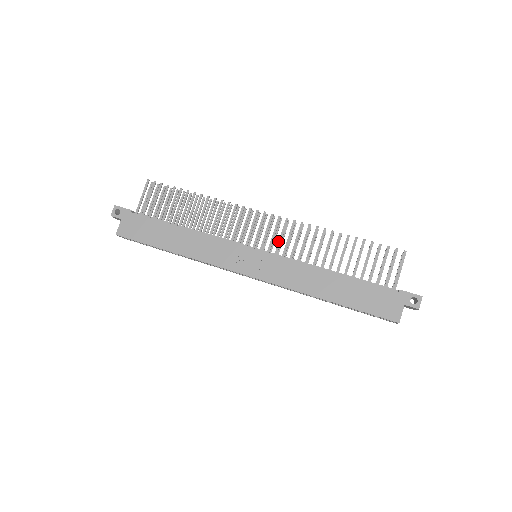
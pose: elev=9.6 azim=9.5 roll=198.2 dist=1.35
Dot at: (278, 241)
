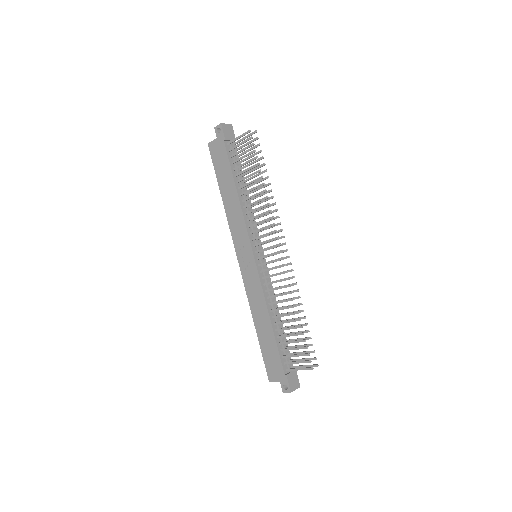
Dot at: (269, 268)
